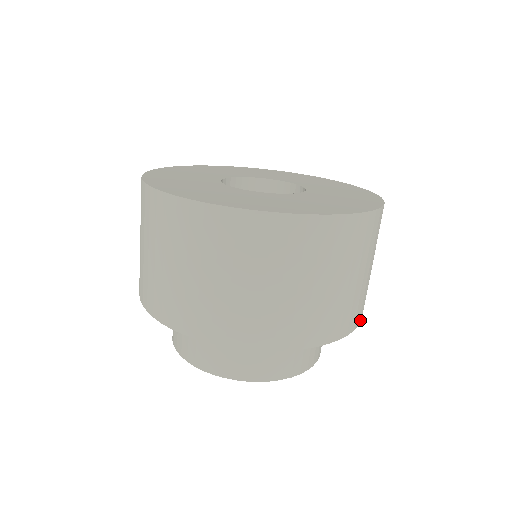
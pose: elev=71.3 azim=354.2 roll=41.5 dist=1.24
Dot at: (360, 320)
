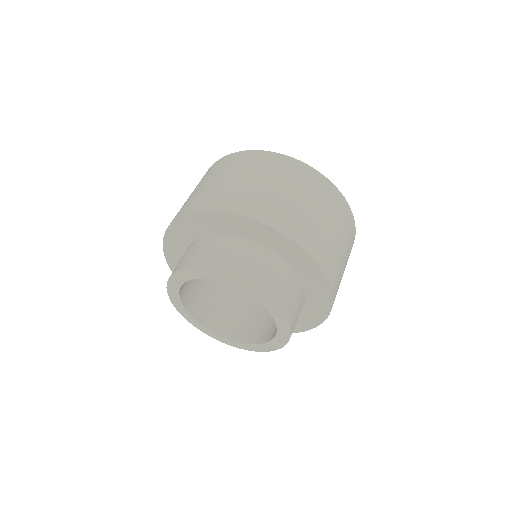
Dot at: (294, 239)
